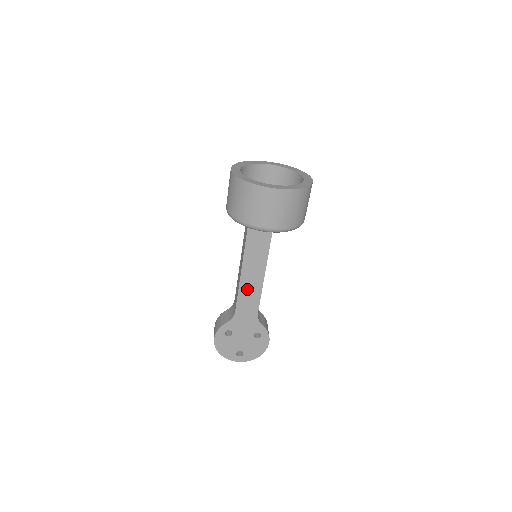
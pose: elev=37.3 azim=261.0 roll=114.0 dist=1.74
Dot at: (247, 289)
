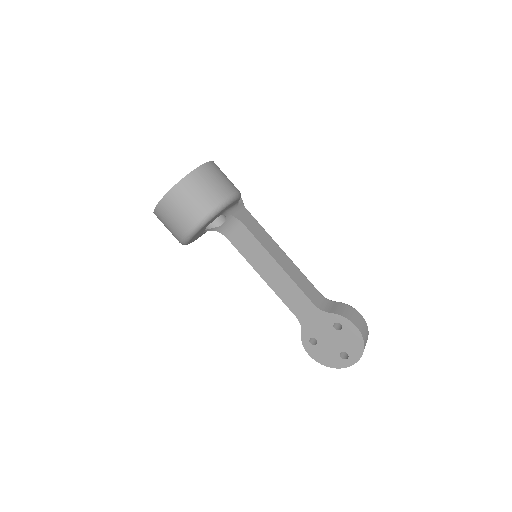
Dot at: (282, 289)
